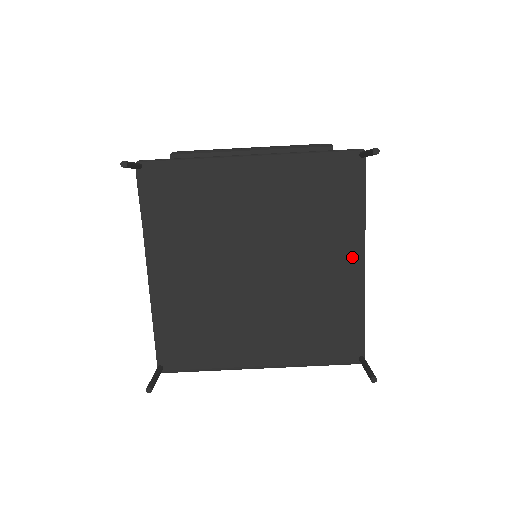
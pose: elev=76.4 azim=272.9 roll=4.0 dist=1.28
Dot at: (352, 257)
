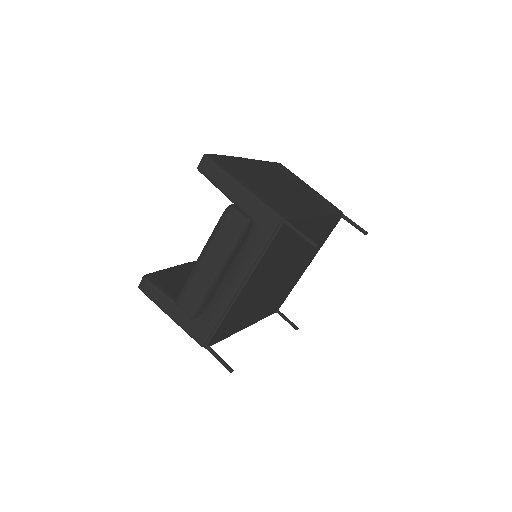
Dot at: (313, 224)
